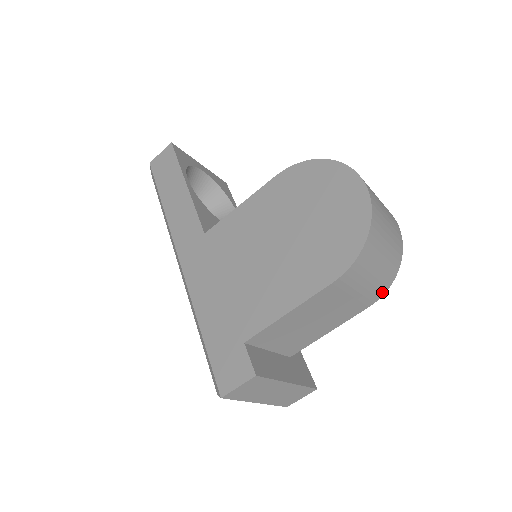
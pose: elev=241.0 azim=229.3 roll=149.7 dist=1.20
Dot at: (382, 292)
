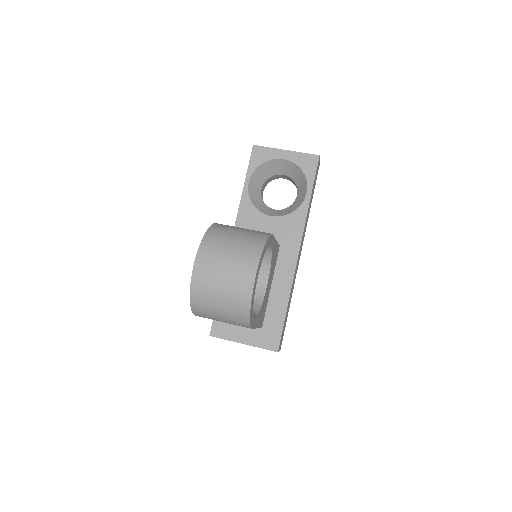
Dot at: (247, 326)
